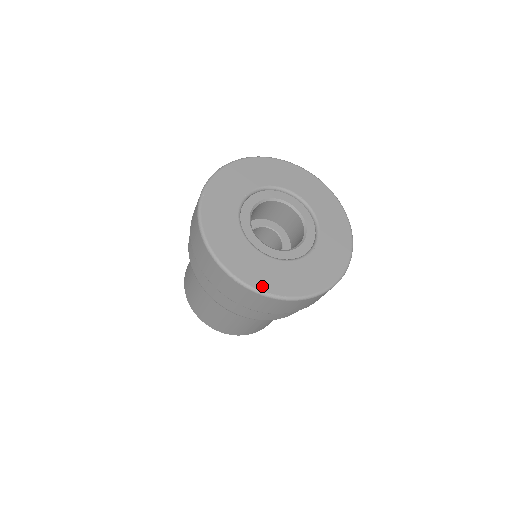
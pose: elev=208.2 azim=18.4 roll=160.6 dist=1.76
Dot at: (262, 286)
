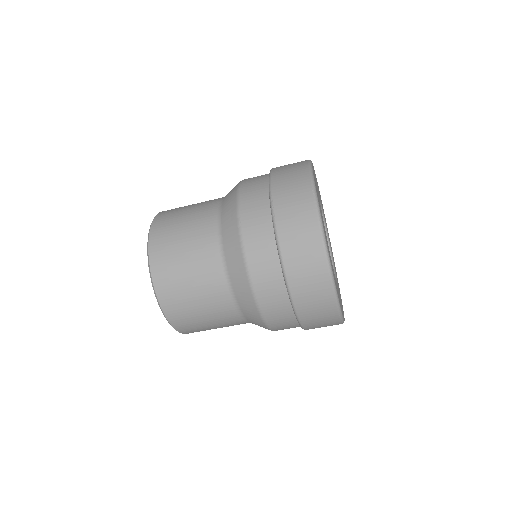
Dot at: occluded
